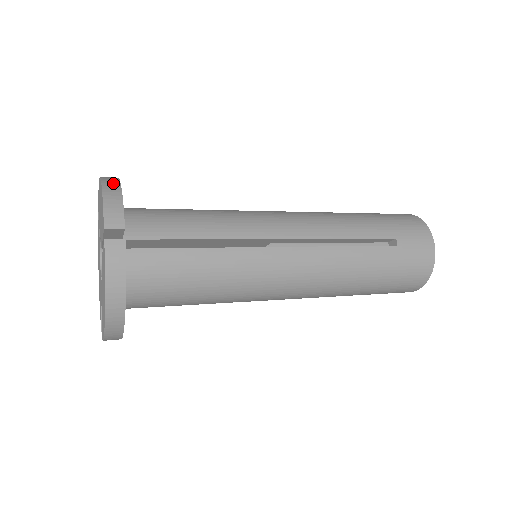
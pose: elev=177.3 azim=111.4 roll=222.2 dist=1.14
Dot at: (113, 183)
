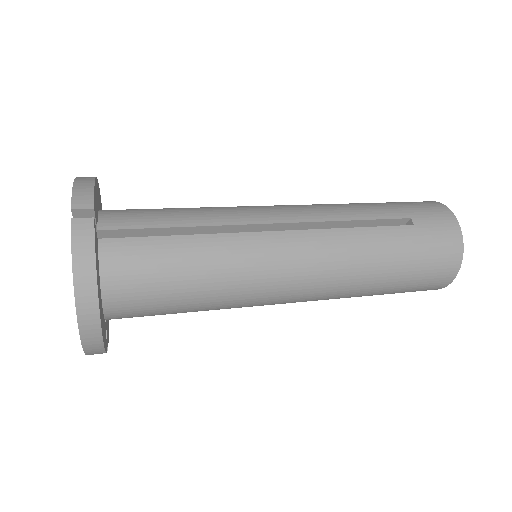
Dot at: (88, 177)
